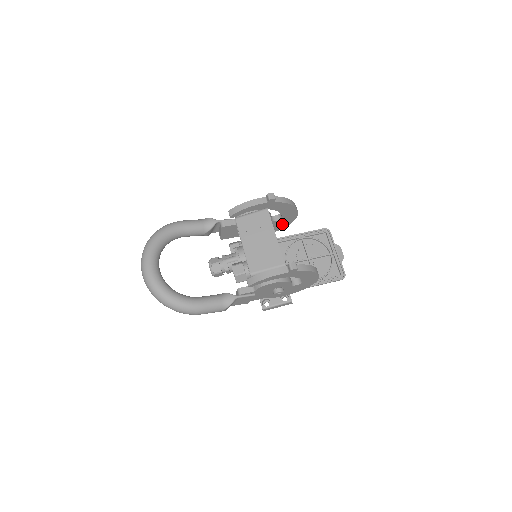
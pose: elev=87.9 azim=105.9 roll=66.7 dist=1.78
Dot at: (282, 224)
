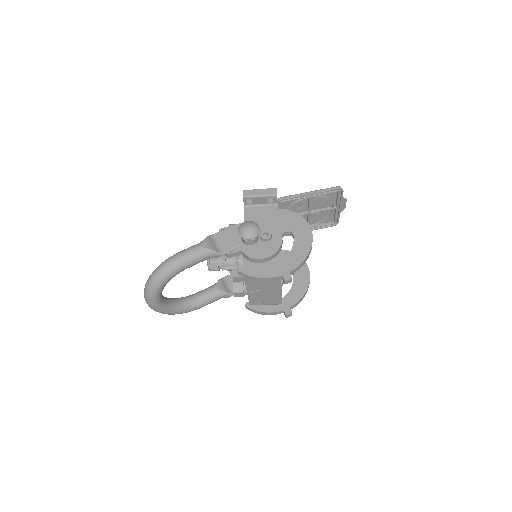
Dot at: occluded
